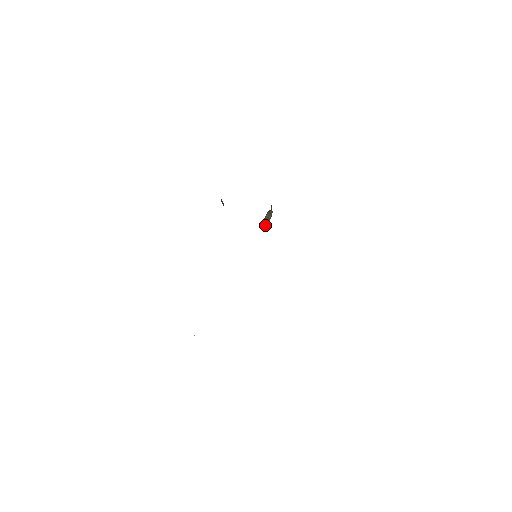
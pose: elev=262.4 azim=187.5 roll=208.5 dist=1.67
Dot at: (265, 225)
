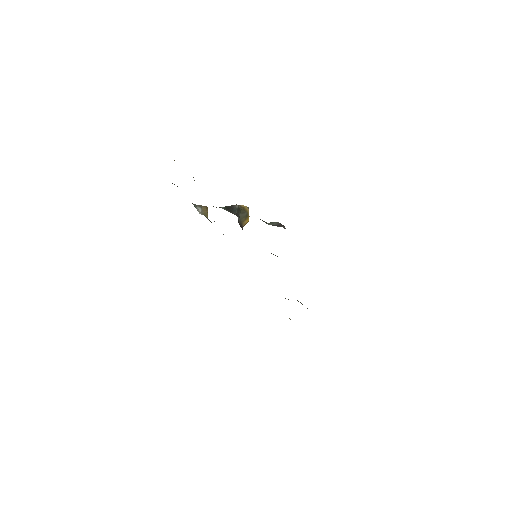
Dot at: (248, 221)
